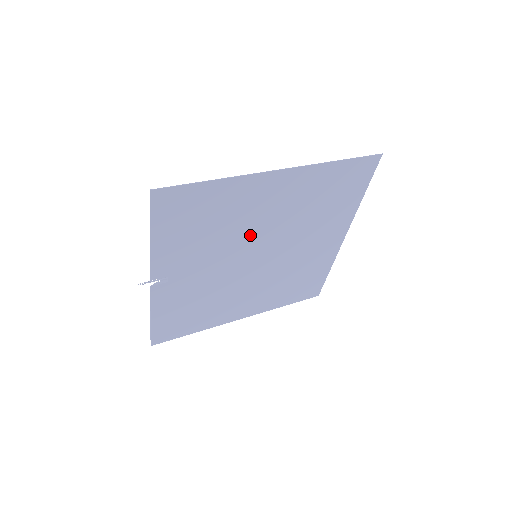
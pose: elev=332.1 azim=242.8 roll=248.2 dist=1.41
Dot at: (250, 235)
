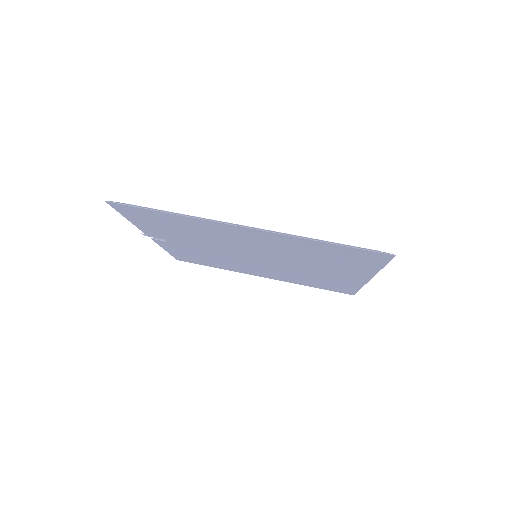
Dot at: (237, 246)
